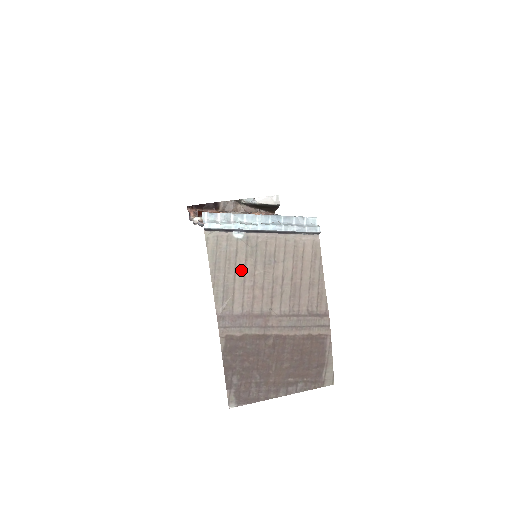
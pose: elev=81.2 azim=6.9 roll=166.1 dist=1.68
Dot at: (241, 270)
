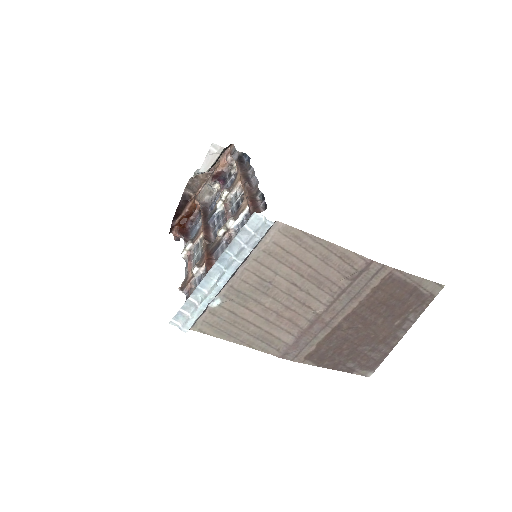
Dot at: (253, 317)
